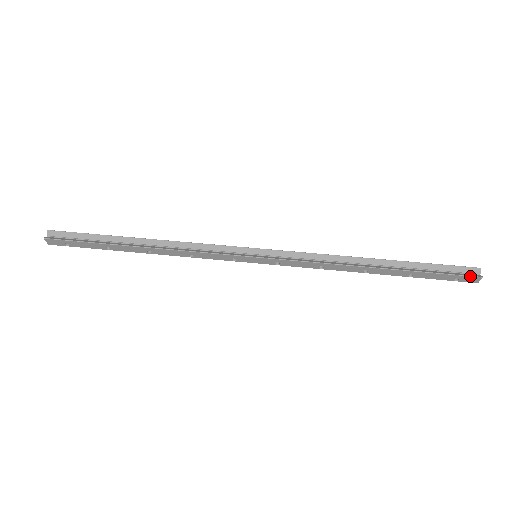
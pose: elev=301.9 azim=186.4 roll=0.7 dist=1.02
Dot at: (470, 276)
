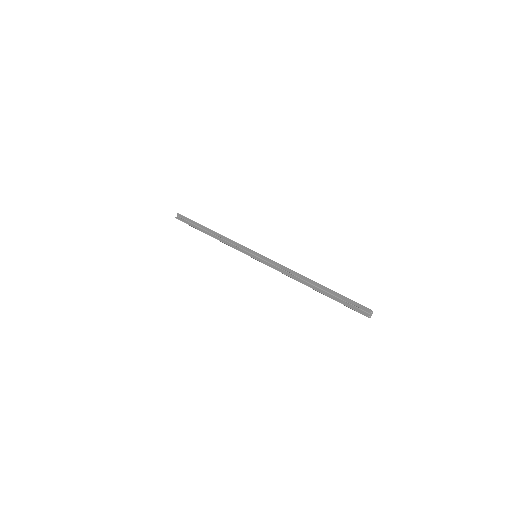
Dot at: occluded
